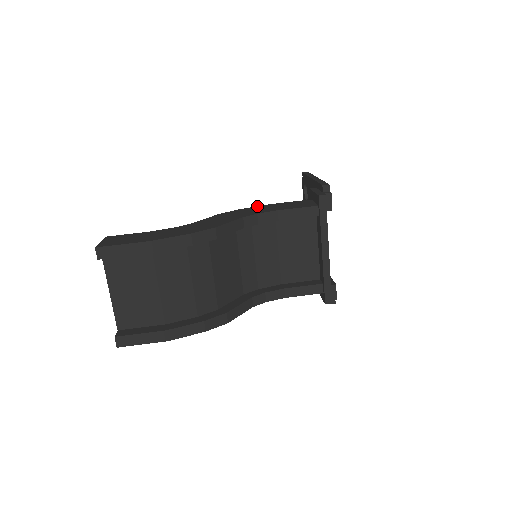
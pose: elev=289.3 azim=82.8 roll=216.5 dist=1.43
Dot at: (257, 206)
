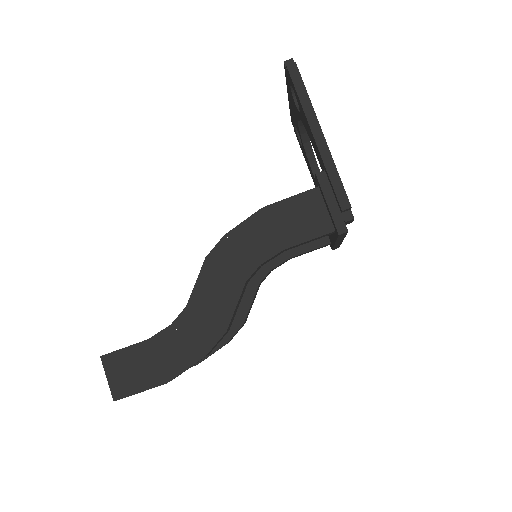
Dot at: (248, 220)
